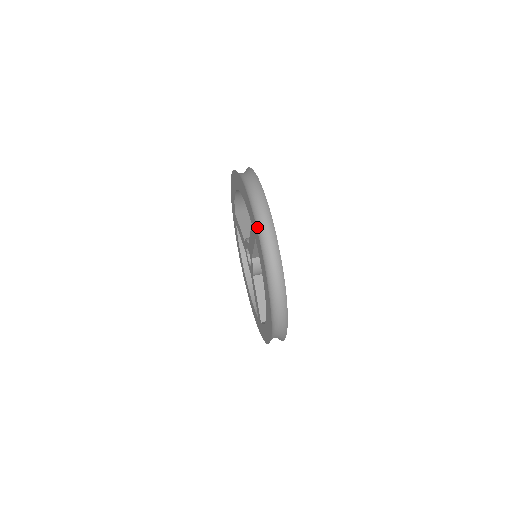
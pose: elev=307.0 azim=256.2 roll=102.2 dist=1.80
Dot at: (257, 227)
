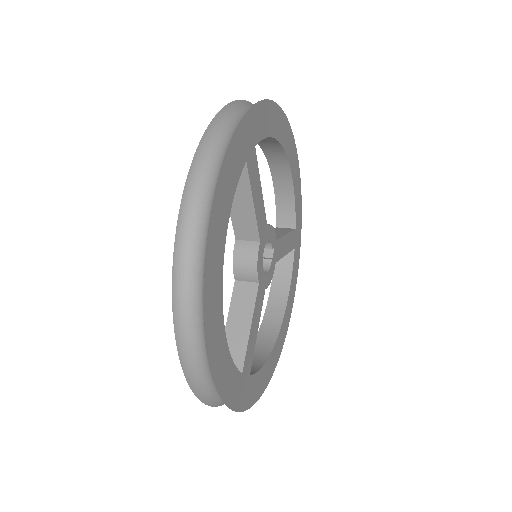
Dot at: (214, 122)
